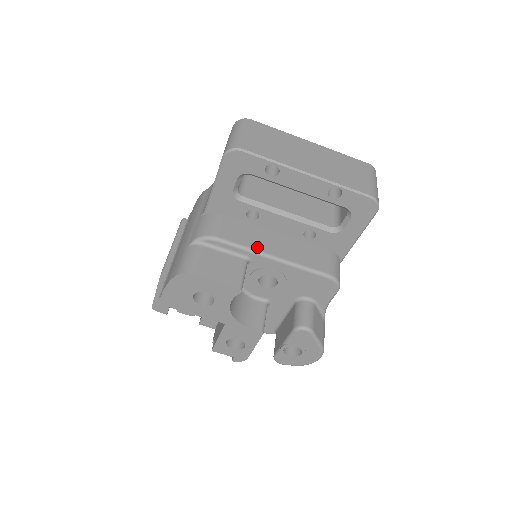
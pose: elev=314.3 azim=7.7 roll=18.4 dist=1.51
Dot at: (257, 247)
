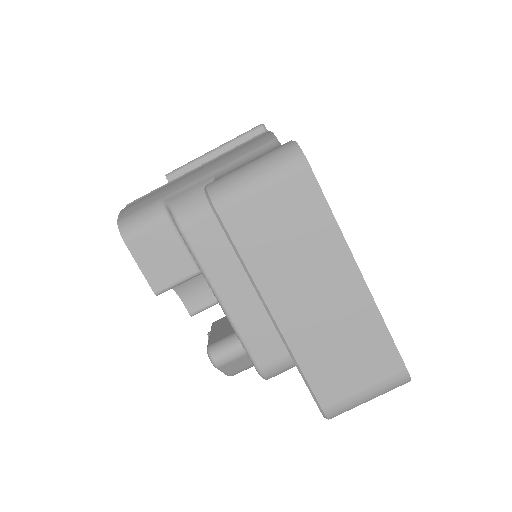
Dot at: (214, 277)
